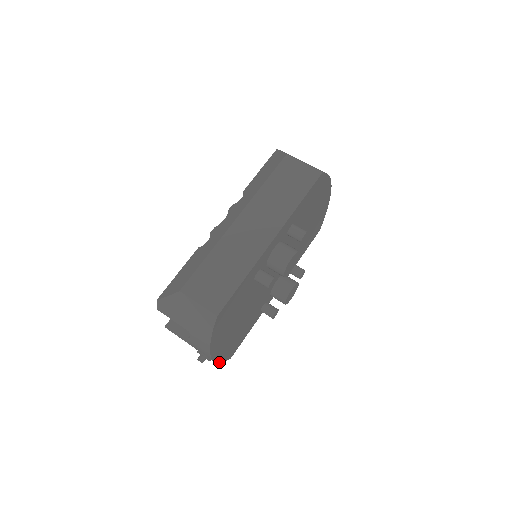
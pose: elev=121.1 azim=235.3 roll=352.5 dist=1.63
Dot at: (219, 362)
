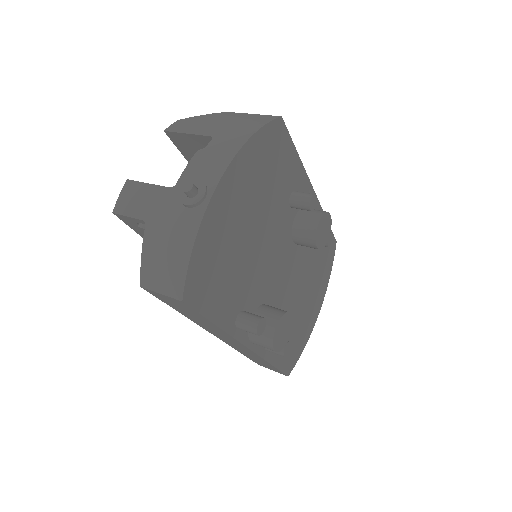
Dot at: (196, 236)
